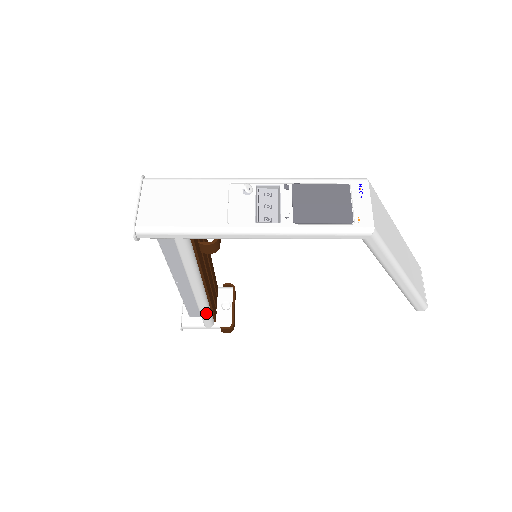
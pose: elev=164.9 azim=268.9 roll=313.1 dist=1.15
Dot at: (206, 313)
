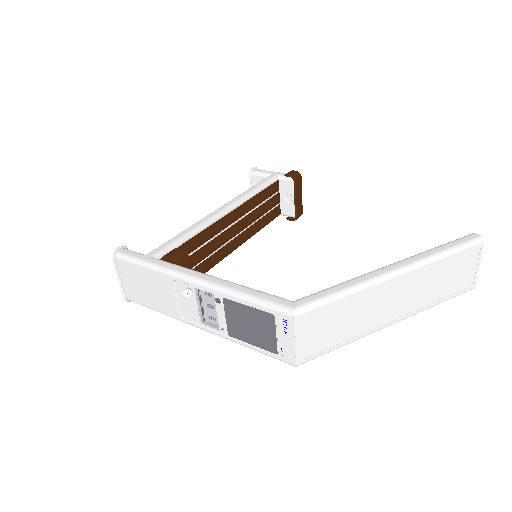
Dot at: occluded
